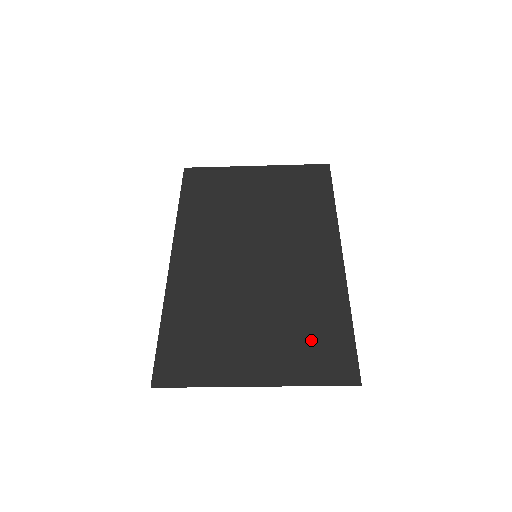
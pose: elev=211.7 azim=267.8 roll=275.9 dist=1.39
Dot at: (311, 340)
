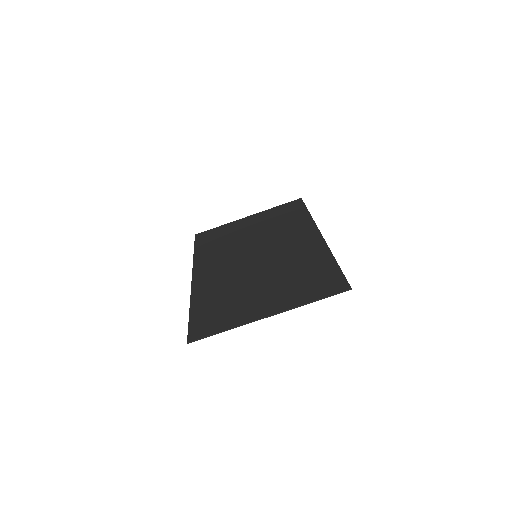
Dot at: (307, 280)
